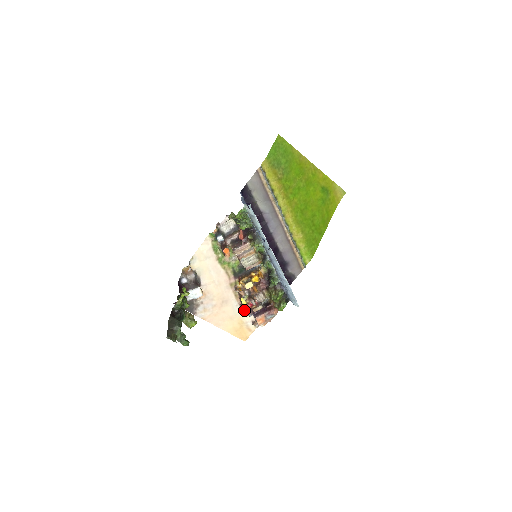
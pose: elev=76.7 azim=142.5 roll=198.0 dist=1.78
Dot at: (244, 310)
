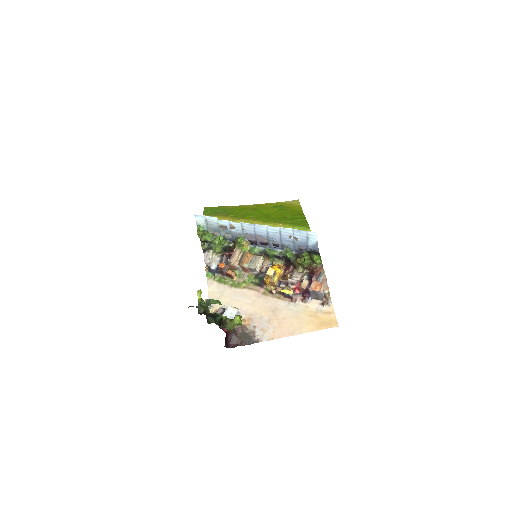
Dot at: (301, 302)
